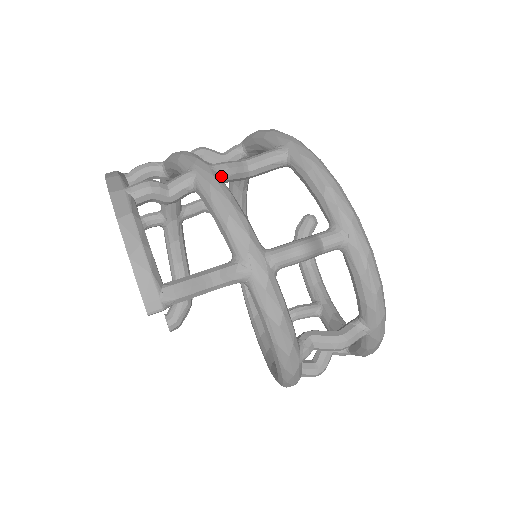
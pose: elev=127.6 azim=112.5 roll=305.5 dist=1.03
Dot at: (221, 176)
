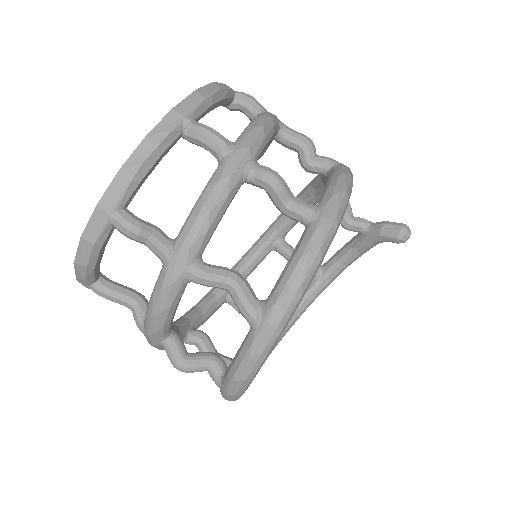
Dot at: (188, 282)
